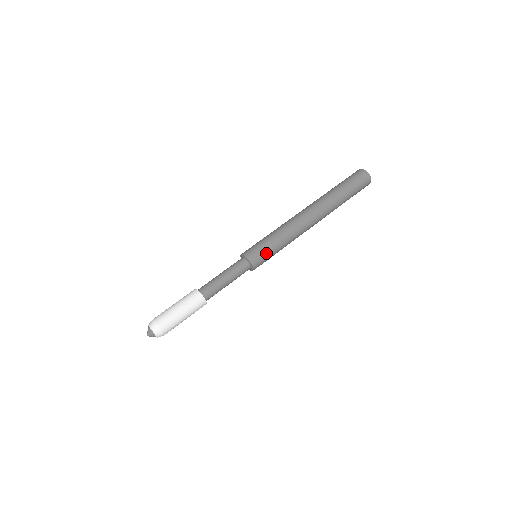
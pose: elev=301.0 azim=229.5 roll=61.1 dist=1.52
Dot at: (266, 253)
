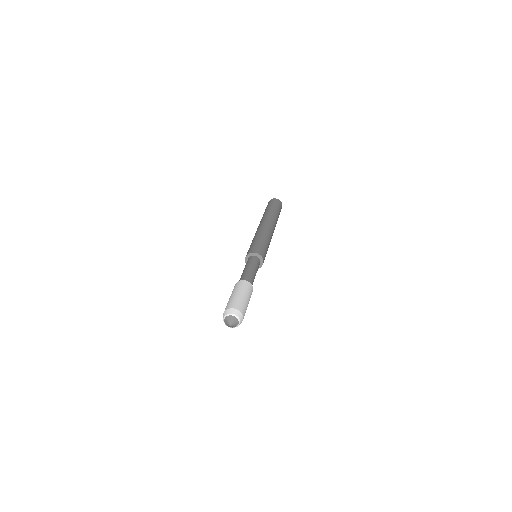
Dot at: (264, 249)
